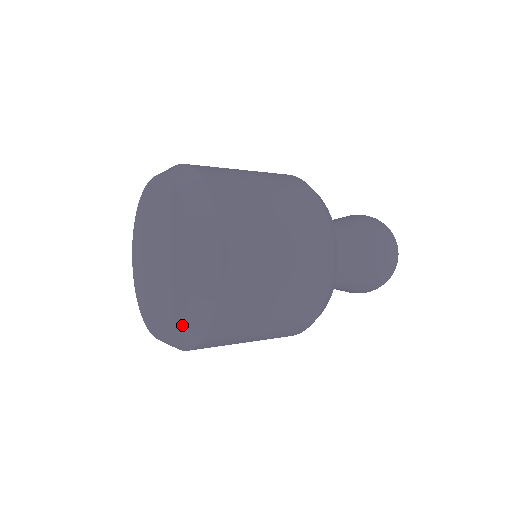
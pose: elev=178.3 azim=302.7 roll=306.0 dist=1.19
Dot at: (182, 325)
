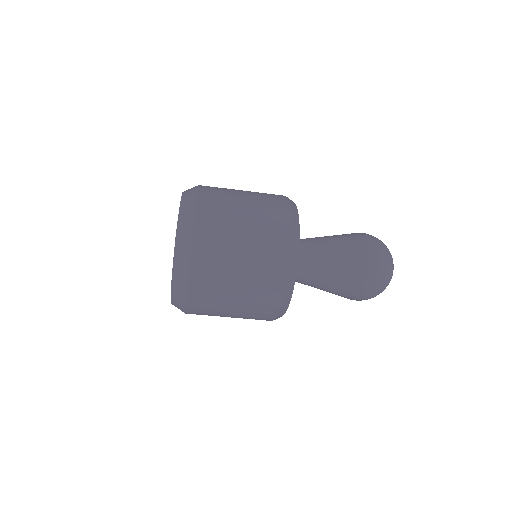
Dot at: (175, 255)
